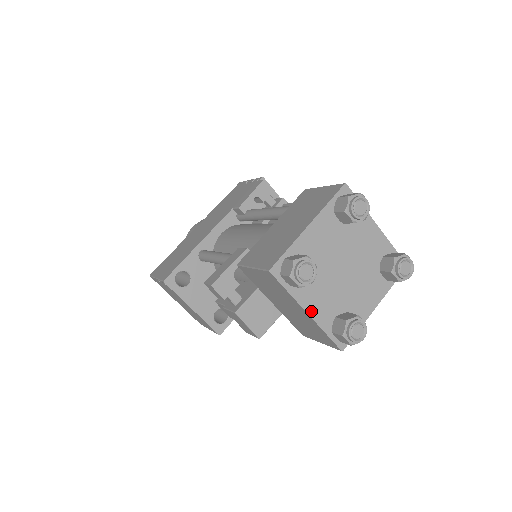
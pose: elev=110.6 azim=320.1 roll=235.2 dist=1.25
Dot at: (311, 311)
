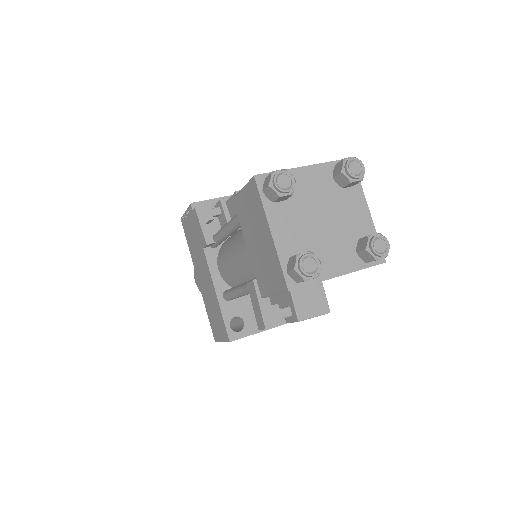
Dot at: (340, 272)
